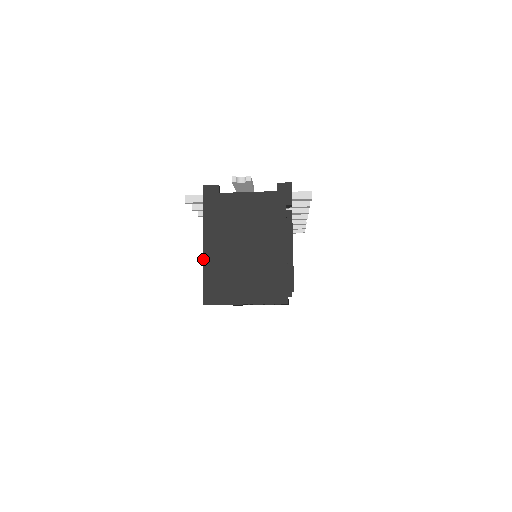
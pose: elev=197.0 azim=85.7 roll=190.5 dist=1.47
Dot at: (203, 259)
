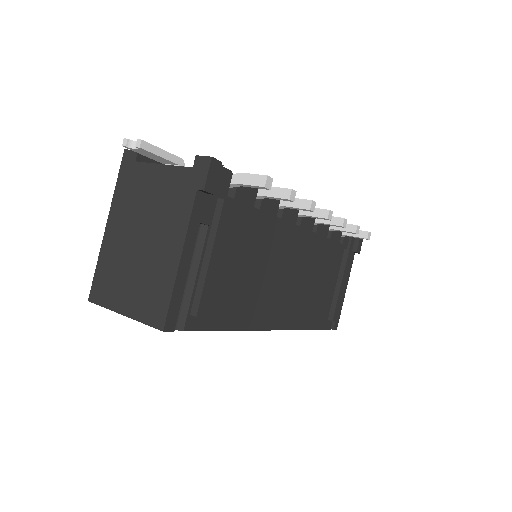
Dot at: (101, 244)
